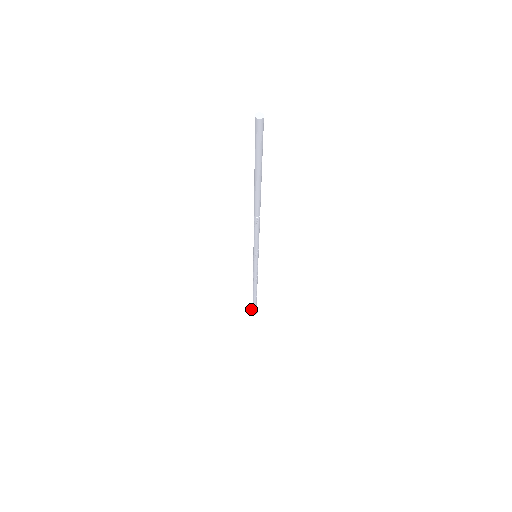
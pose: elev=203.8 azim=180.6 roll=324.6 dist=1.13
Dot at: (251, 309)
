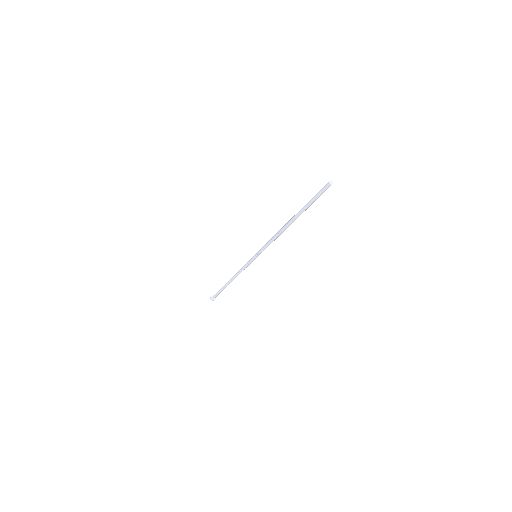
Dot at: (213, 295)
